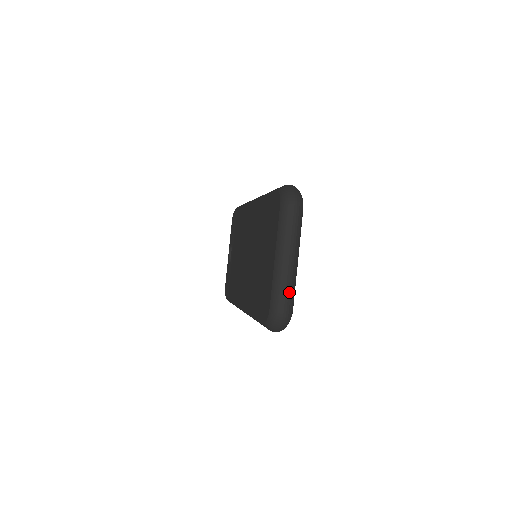
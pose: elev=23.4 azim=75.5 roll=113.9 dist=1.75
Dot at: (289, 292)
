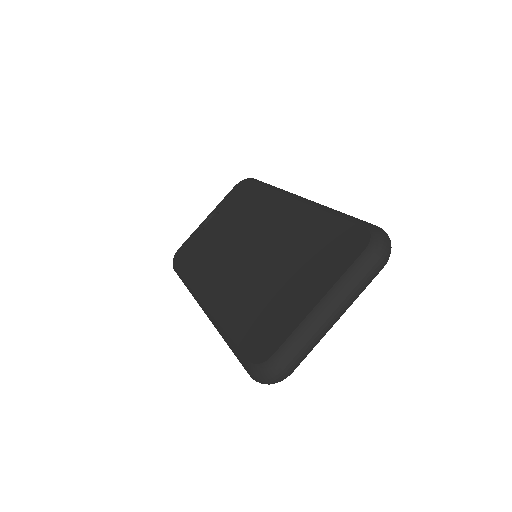
Dot at: (308, 352)
